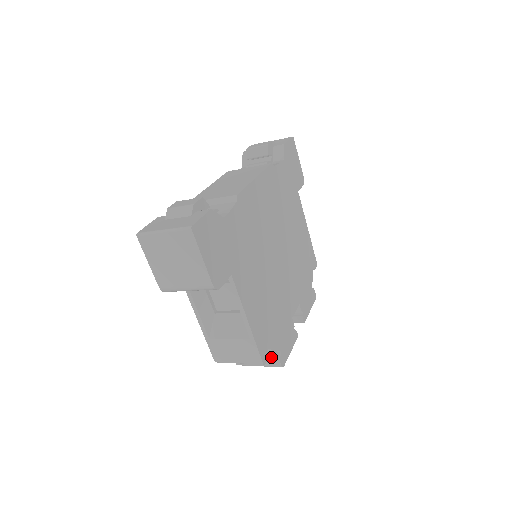
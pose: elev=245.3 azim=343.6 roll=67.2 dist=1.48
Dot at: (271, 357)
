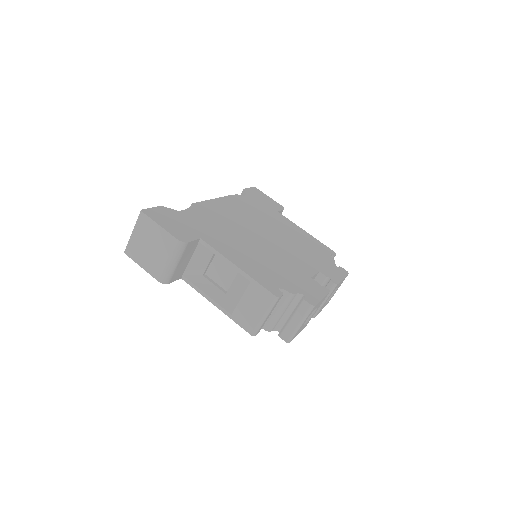
Dot at: (298, 305)
